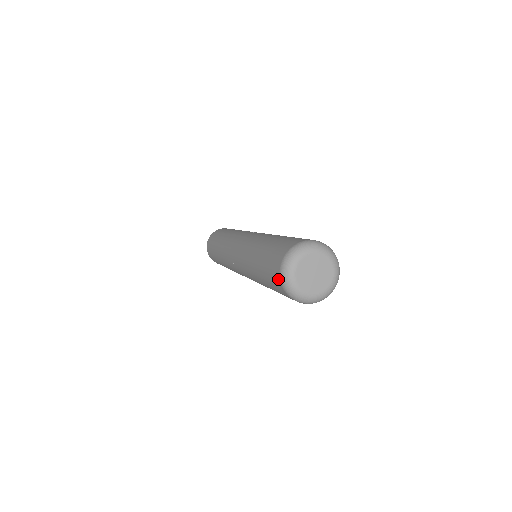
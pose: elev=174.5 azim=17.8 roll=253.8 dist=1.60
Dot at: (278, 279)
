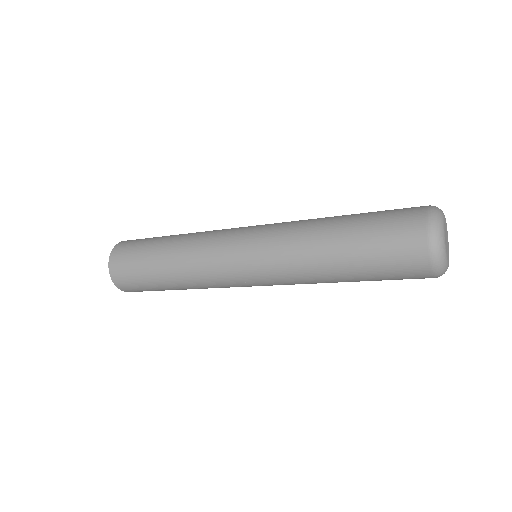
Dot at: (421, 229)
